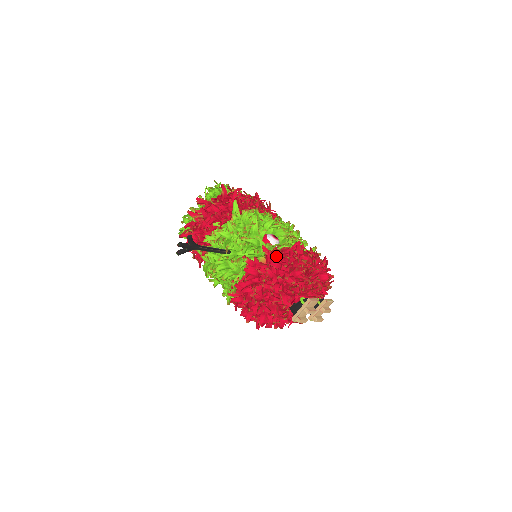
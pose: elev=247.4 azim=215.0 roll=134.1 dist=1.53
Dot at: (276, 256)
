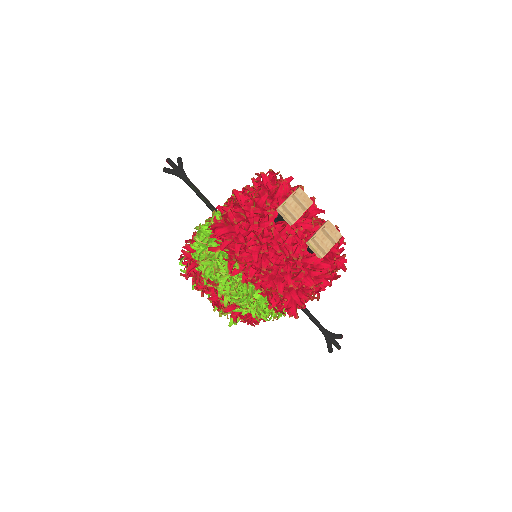
Dot at: occluded
